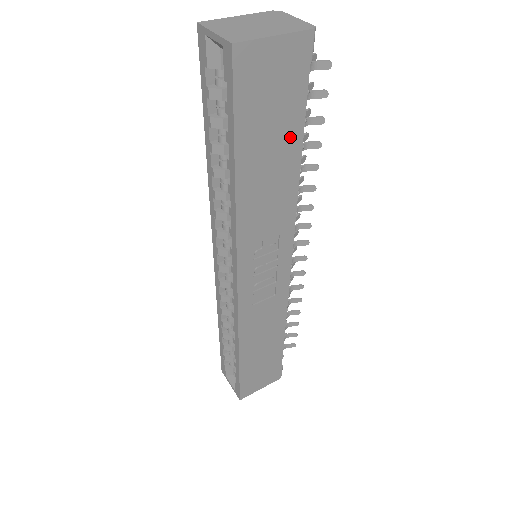
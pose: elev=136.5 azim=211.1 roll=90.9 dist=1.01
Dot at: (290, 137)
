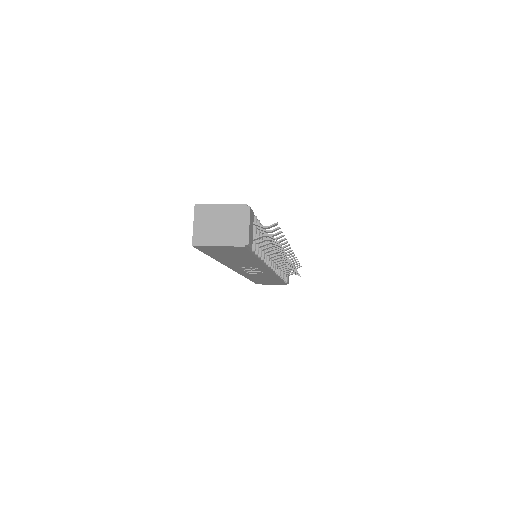
Dot at: (247, 257)
